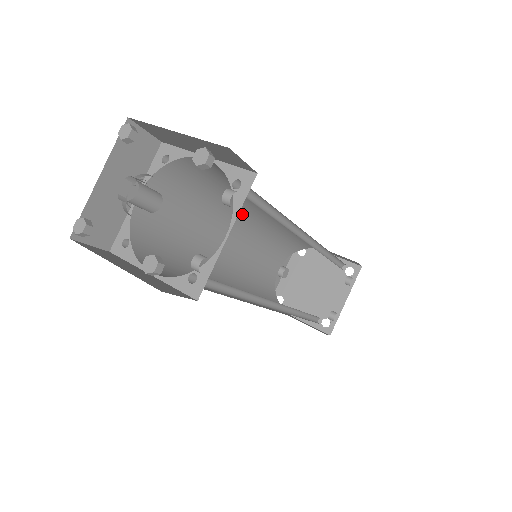
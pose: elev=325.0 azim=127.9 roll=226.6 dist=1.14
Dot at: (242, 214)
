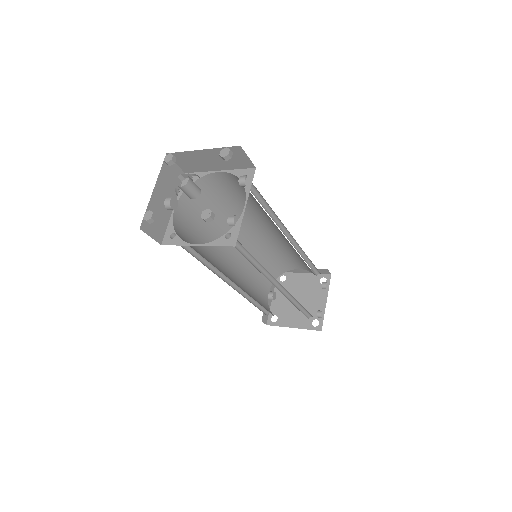
Dot at: (239, 233)
